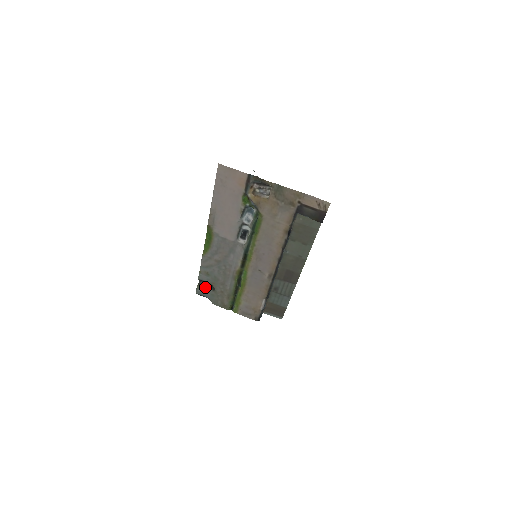
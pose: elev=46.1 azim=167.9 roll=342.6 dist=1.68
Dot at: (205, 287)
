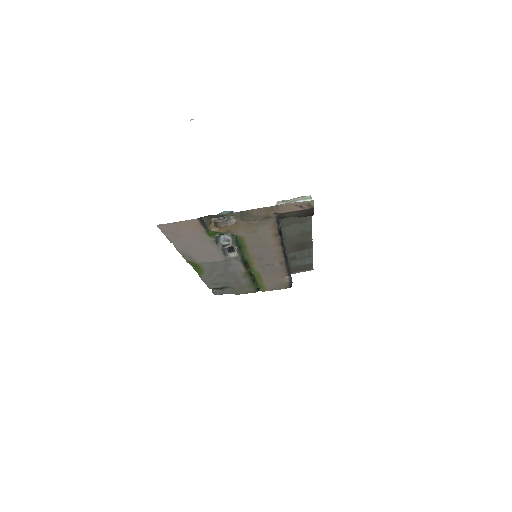
Dot at: (220, 288)
